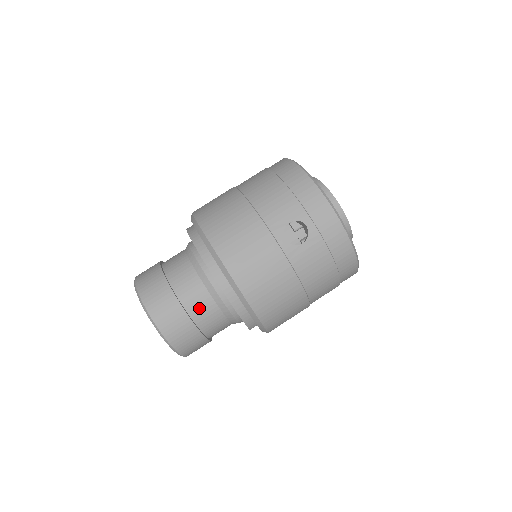
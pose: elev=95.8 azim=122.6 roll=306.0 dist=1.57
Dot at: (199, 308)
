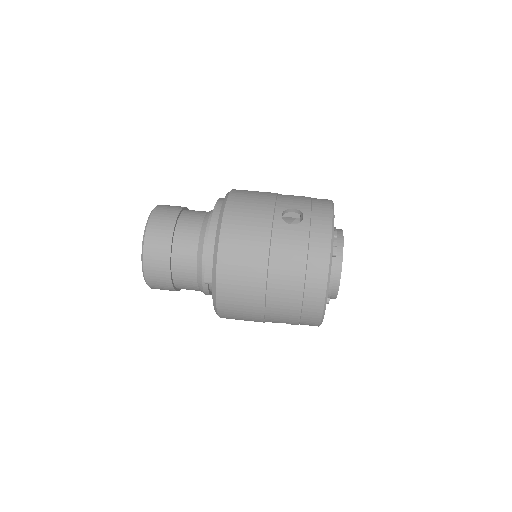
Dot at: (185, 232)
